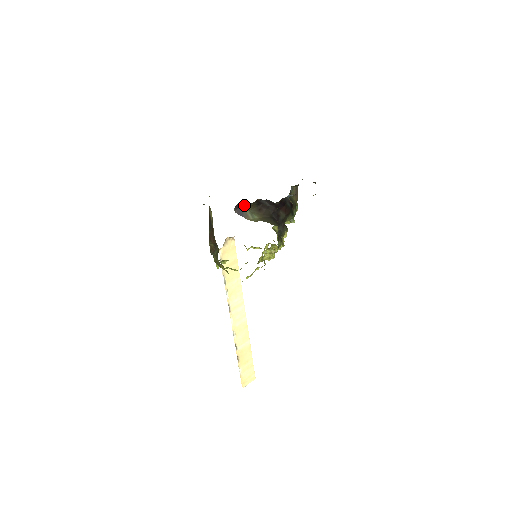
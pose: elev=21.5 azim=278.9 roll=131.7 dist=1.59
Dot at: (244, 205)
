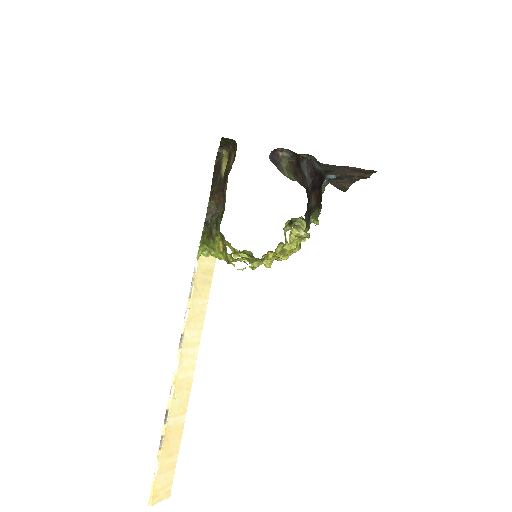
Dot at: (282, 156)
